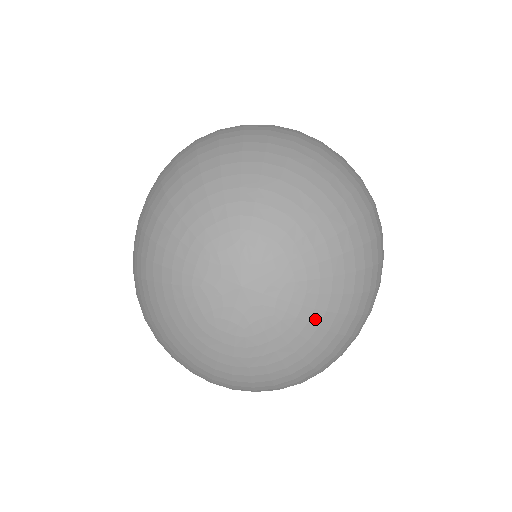
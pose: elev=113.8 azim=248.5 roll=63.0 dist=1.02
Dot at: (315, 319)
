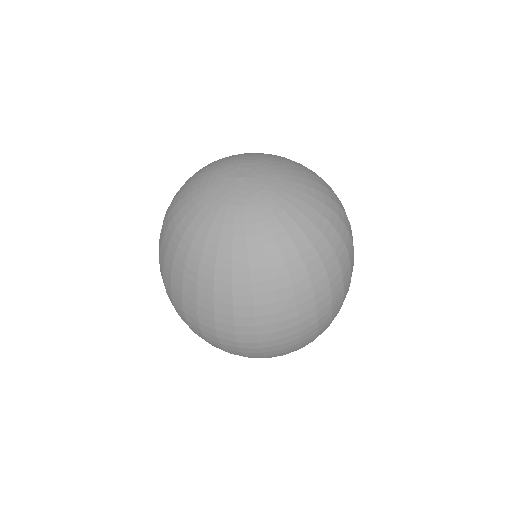
Dot at: (292, 169)
